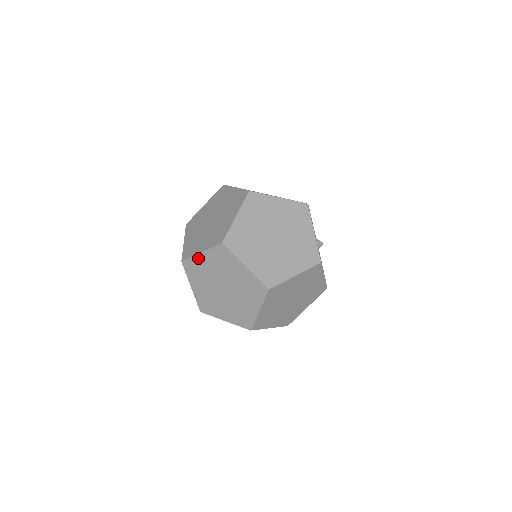
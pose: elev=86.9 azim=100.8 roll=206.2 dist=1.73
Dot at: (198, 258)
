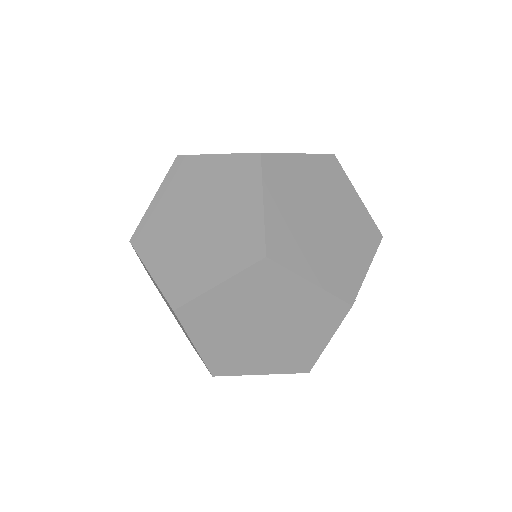
Dot at: (147, 269)
